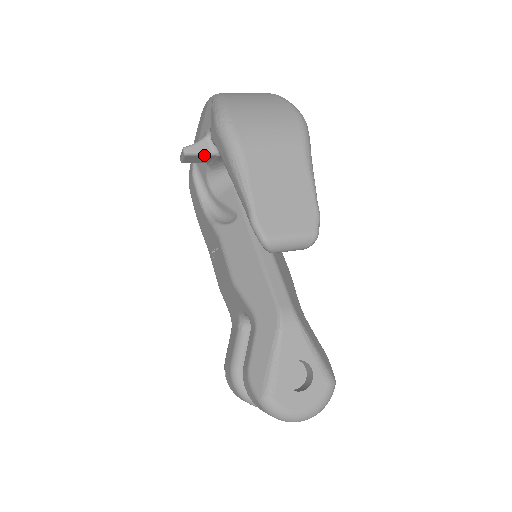
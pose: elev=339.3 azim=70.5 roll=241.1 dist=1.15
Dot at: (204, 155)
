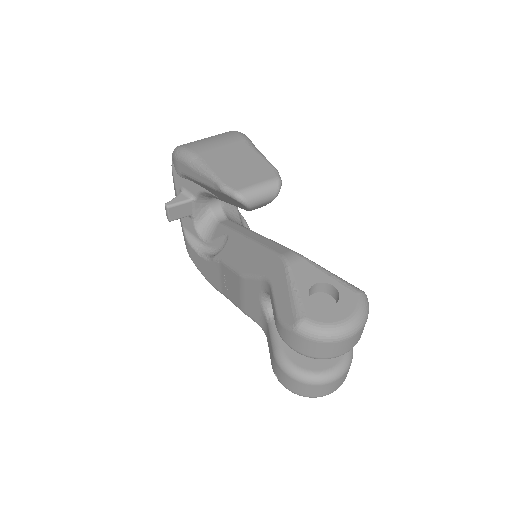
Dot at: (183, 203)
